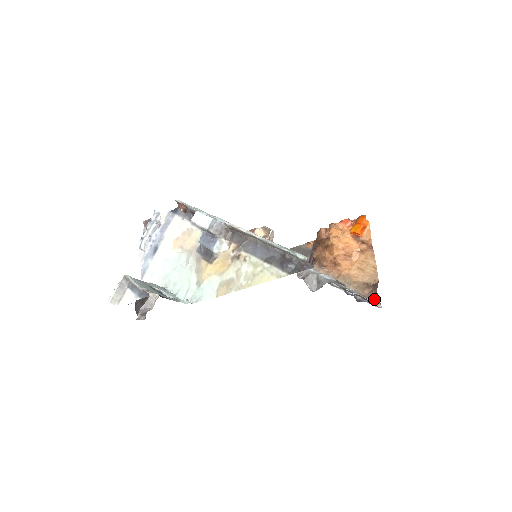
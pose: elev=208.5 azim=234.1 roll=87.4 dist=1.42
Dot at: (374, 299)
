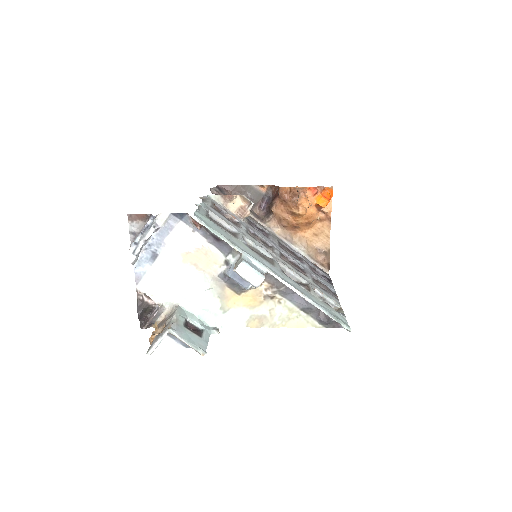
Dot at: (325, 266)
